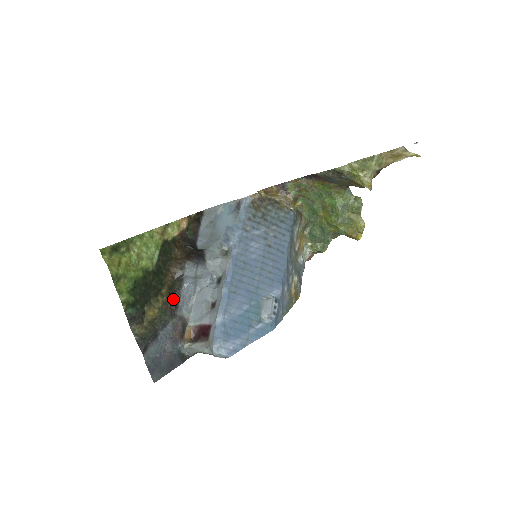
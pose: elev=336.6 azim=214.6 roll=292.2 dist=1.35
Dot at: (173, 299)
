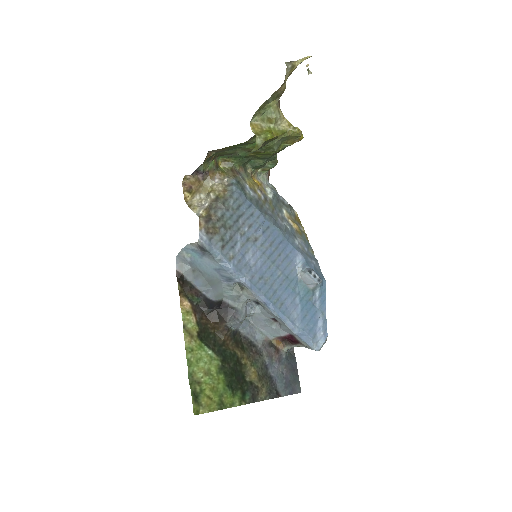
Dot at: (247, 346)
